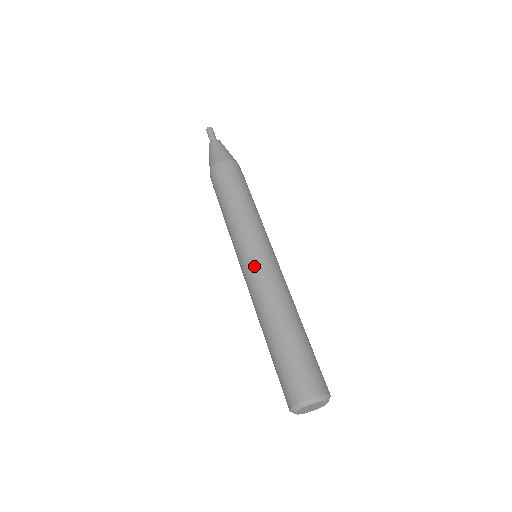
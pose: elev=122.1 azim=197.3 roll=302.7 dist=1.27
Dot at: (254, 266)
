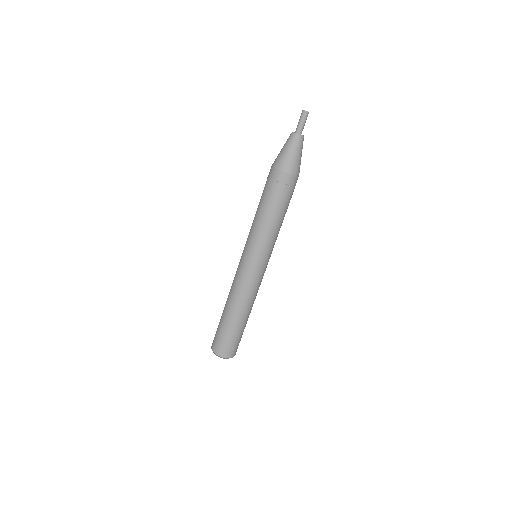
Dot at: (258, 276)
